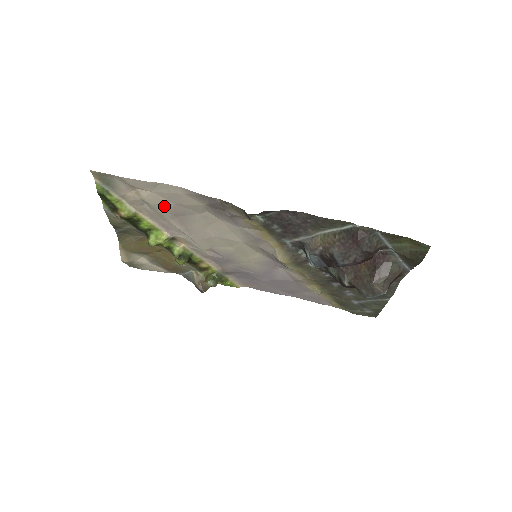
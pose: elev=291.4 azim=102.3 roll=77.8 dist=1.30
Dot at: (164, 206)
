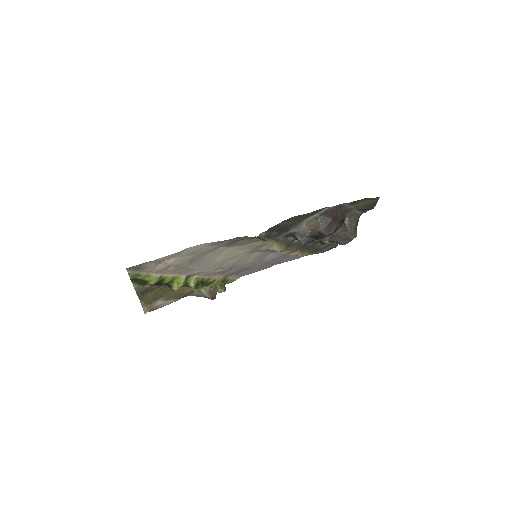
Dot at: (186, 261)
